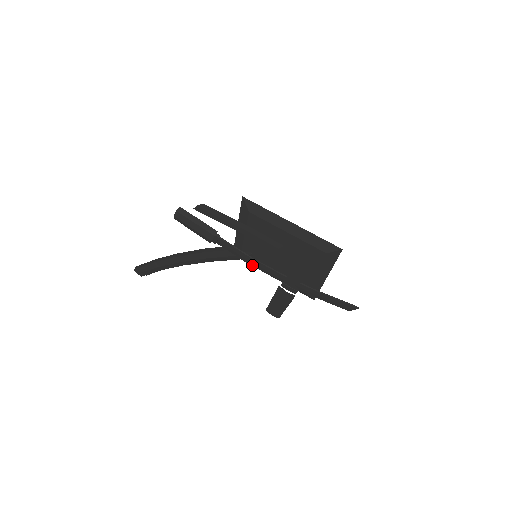
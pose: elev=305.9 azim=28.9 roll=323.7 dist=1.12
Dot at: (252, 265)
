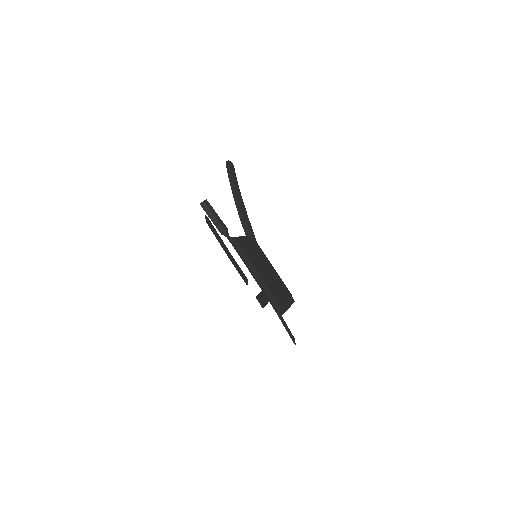
Dot at: occluded
